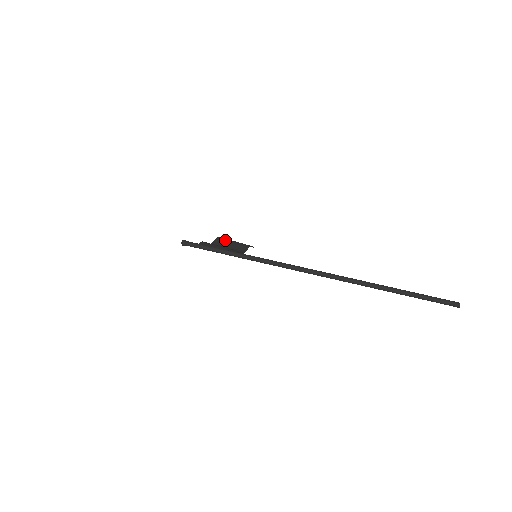
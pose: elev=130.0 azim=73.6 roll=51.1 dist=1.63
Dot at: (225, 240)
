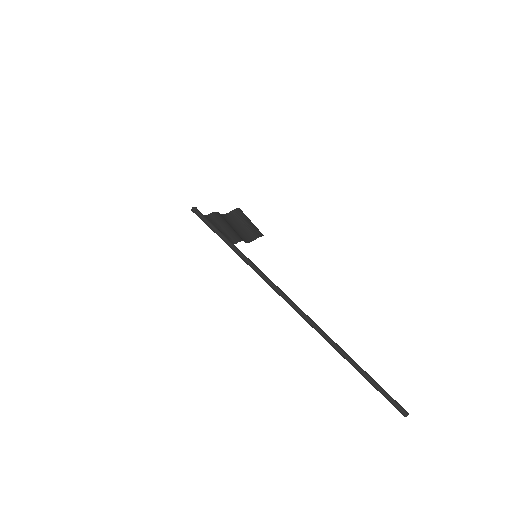
Dot at: (242, 216)
